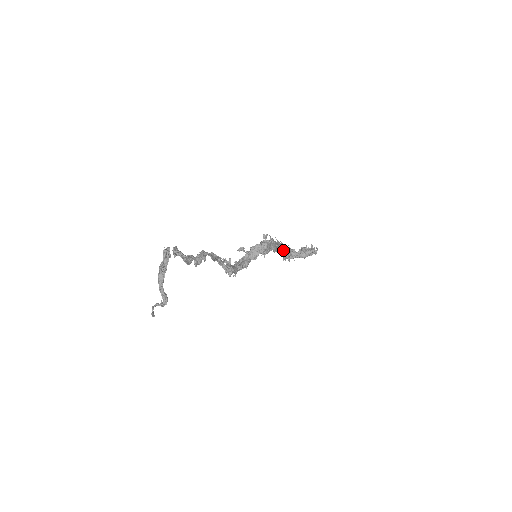
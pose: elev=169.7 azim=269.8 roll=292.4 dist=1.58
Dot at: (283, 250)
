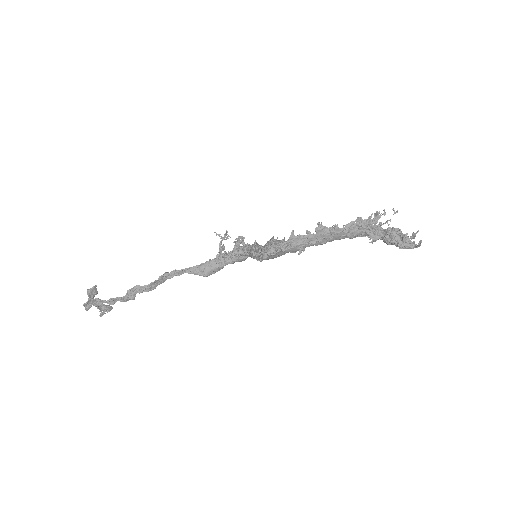
Dot at: (330, 239)
